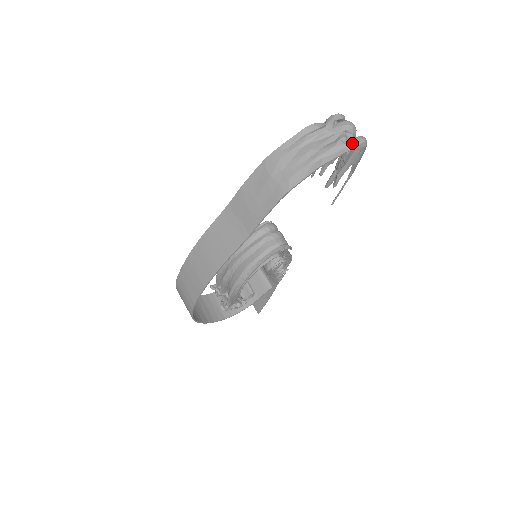
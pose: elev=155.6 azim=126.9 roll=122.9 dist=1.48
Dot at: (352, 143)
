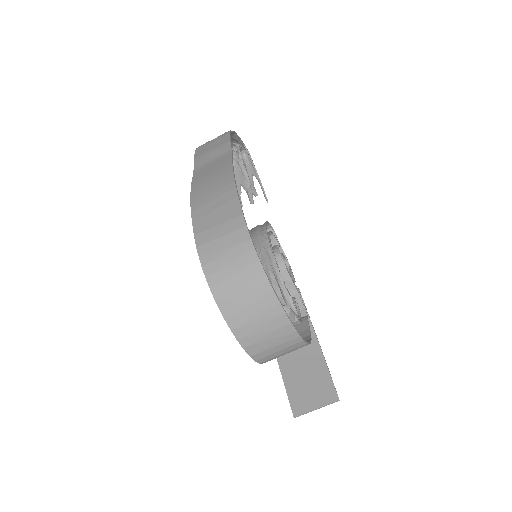
Dot at: (240, 144)
